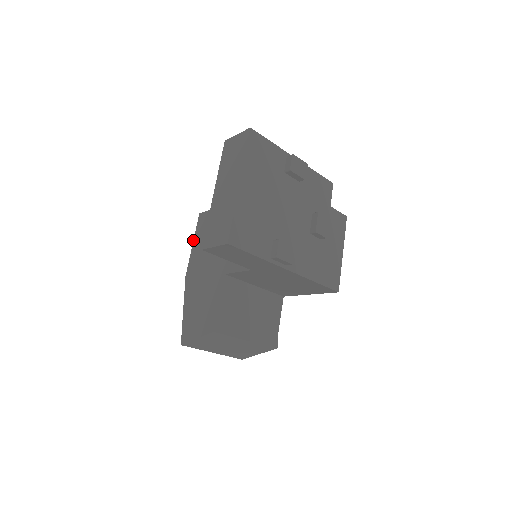
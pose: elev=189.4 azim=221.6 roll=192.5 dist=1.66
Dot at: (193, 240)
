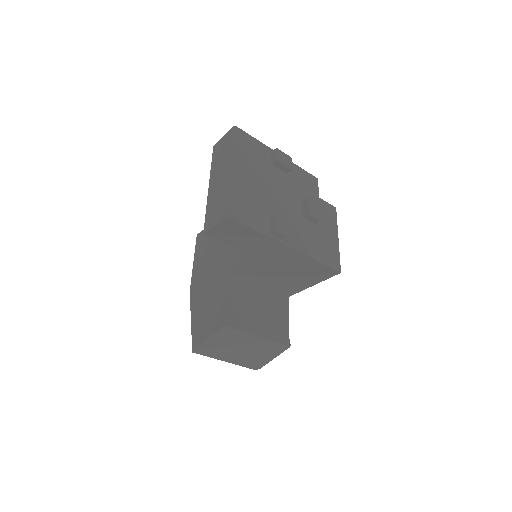
Dot at: occluded
